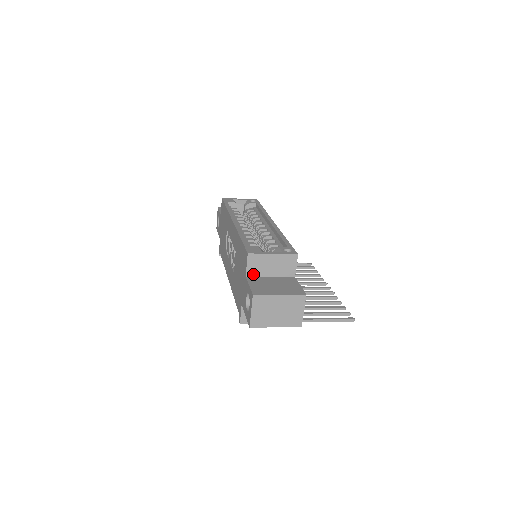
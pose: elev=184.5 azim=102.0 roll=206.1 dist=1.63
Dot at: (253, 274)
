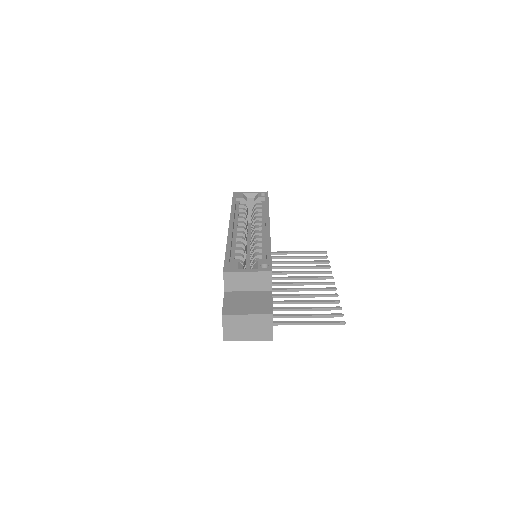
Dot at: (231, 289)
